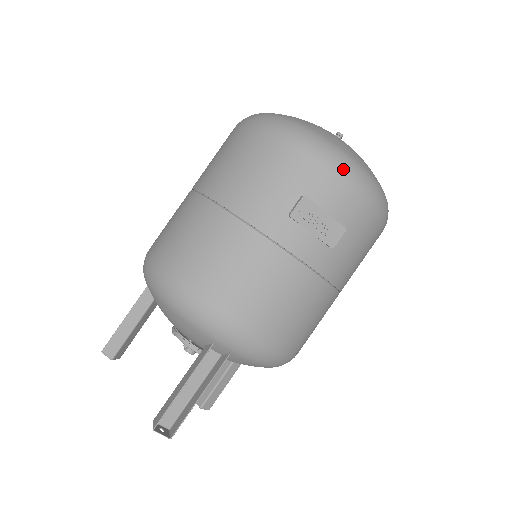
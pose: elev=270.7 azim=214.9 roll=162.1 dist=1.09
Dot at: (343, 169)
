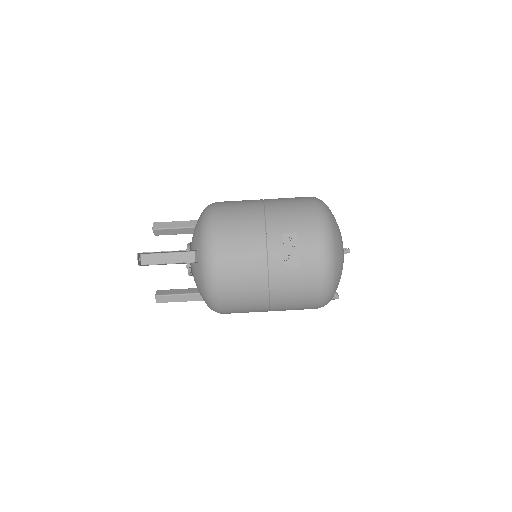
Dot at: (324, 242)
